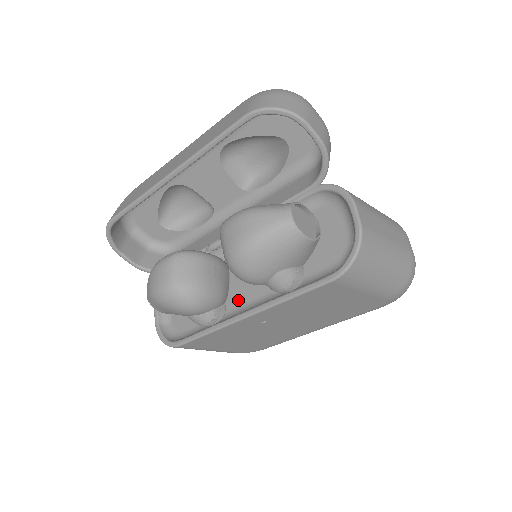
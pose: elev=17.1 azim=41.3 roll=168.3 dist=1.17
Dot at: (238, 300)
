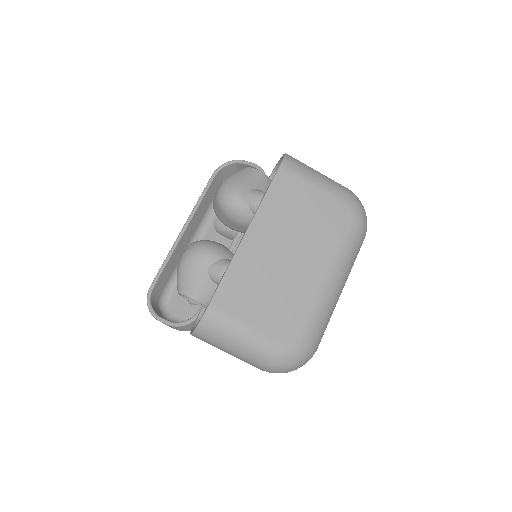
Dot at: occluded
